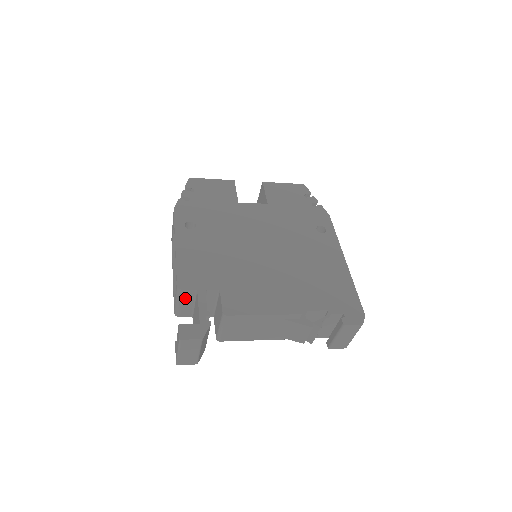
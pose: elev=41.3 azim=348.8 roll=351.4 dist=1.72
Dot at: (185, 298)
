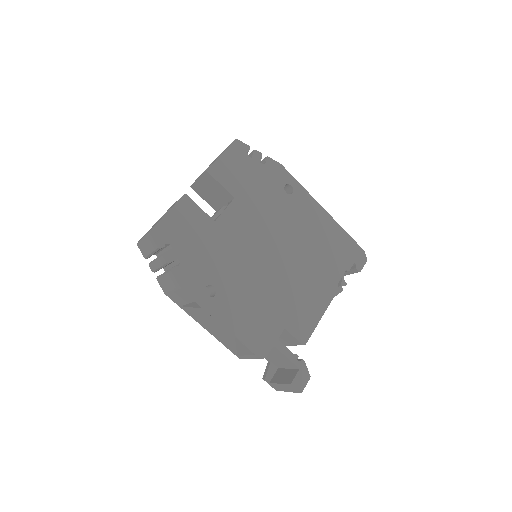
Dot at: occluded
